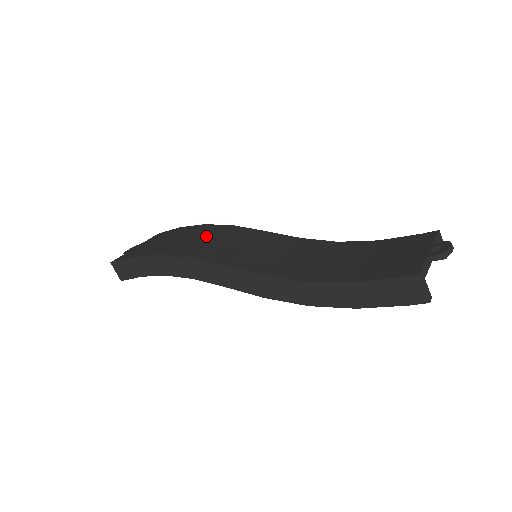
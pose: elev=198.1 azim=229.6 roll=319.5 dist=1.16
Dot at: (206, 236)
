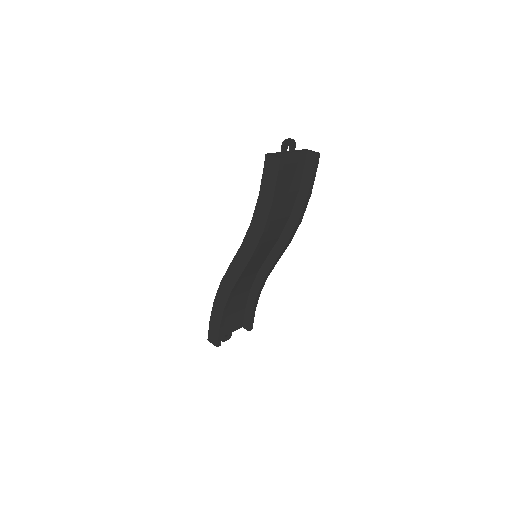
Dot at: occluded
